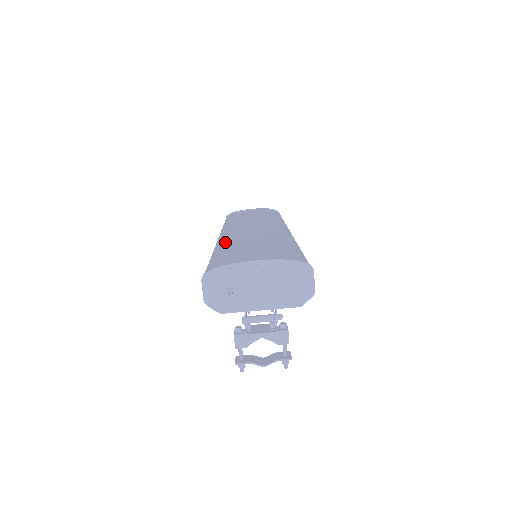
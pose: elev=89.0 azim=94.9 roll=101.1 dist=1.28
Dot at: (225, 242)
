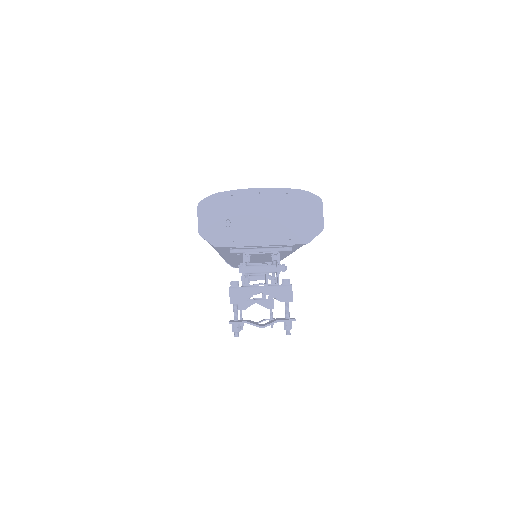
Dot at: occluded
